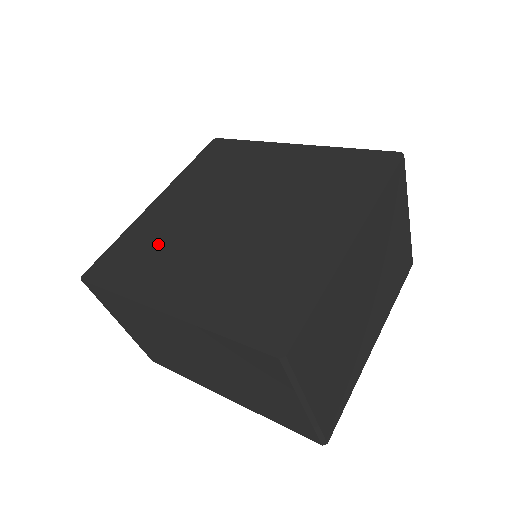
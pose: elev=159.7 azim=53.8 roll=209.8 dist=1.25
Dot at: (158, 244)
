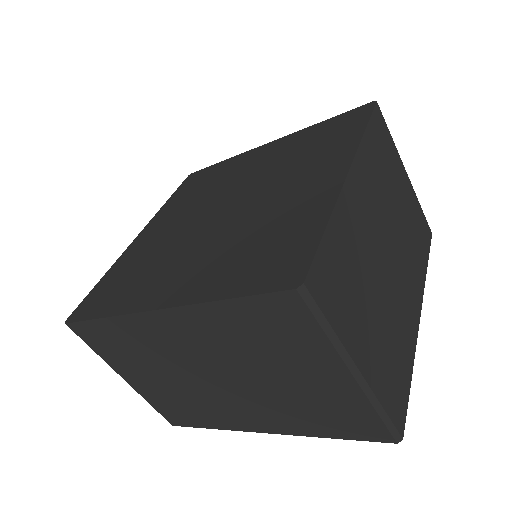
Dot at: (144, 263)
